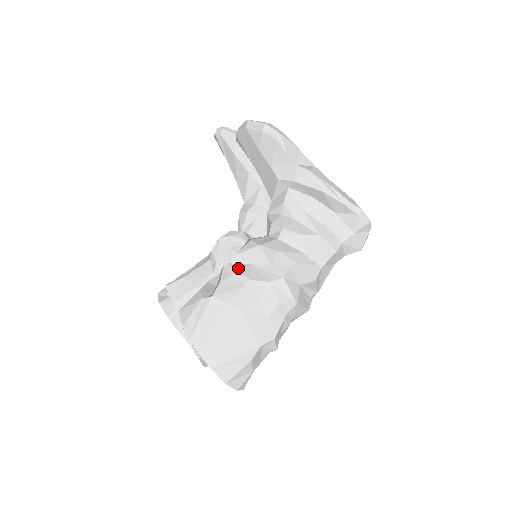
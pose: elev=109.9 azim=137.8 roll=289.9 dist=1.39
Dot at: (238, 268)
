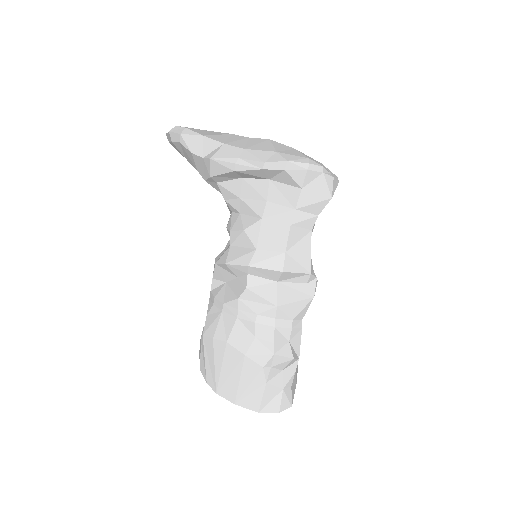
Dot at: (215, 294)
